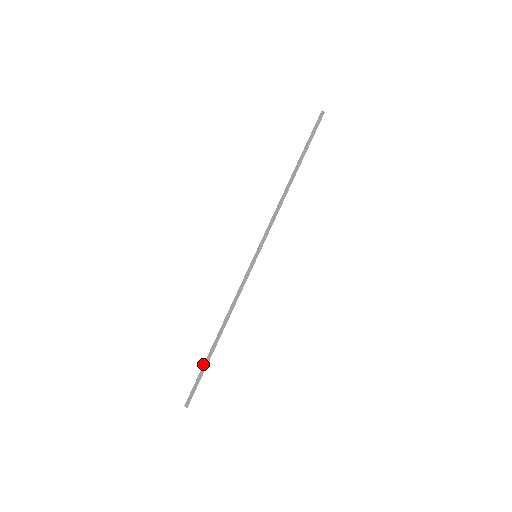
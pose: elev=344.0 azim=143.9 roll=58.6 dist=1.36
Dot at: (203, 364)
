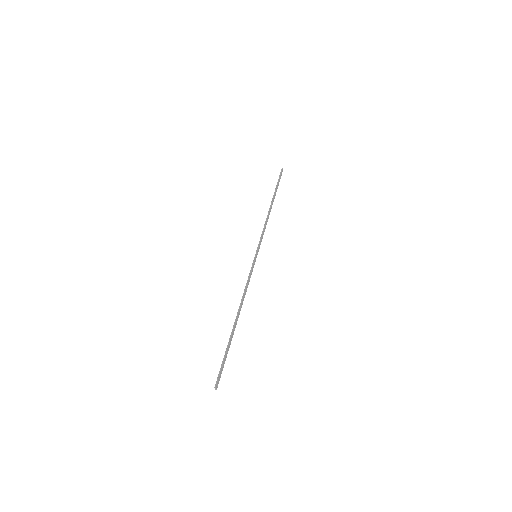
Dot at: (228, 347)
